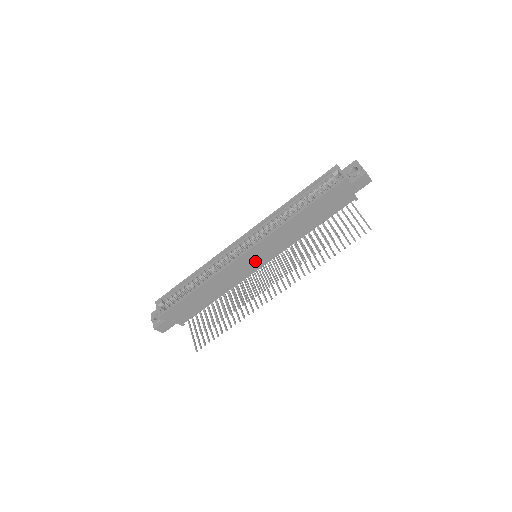
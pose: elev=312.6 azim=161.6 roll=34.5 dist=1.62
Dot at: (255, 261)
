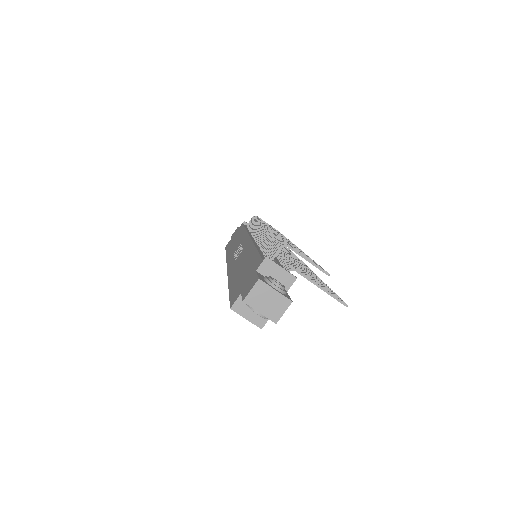
Dot at: occluded
